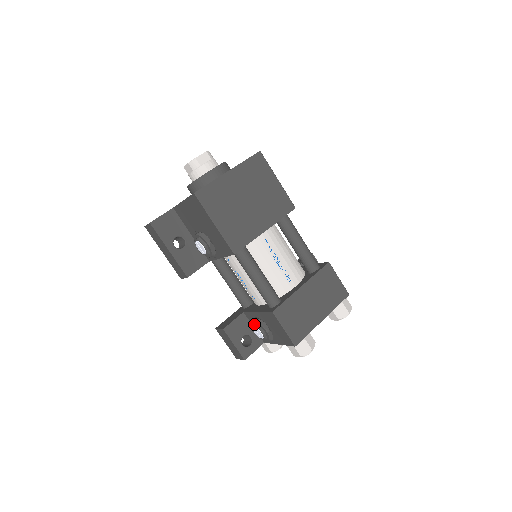
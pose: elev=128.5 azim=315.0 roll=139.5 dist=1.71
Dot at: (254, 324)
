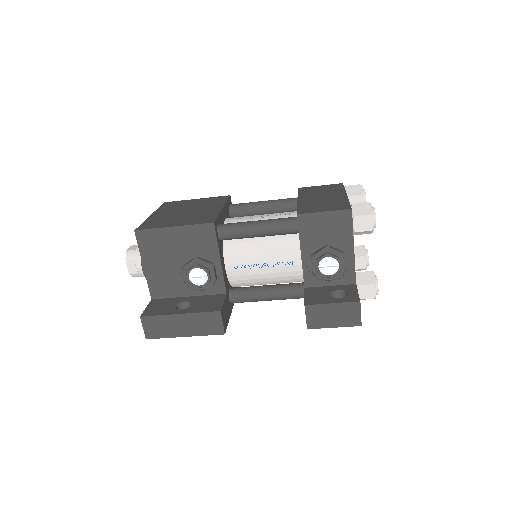
Dot at: (315, 265)
